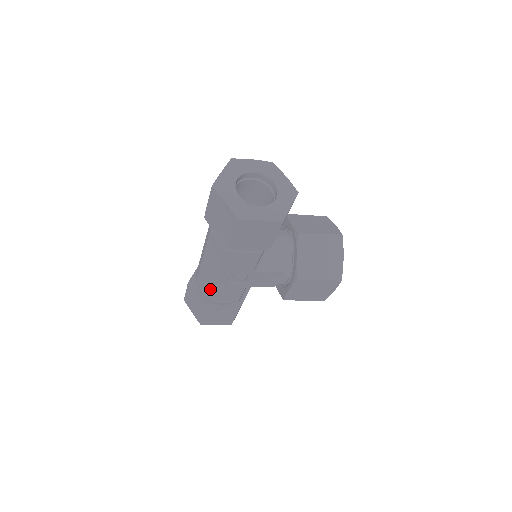
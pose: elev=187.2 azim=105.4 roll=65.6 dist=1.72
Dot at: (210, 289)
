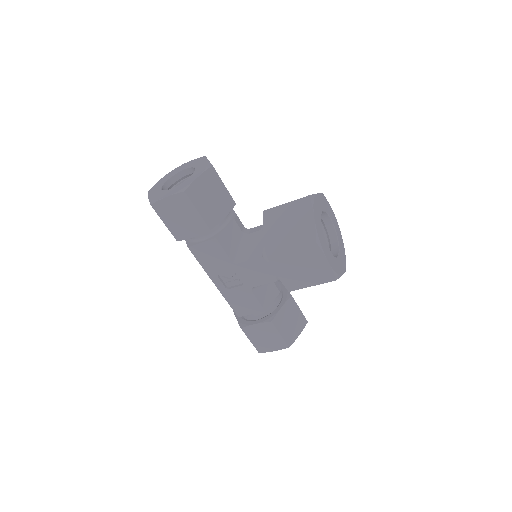
Dot at: occluded
